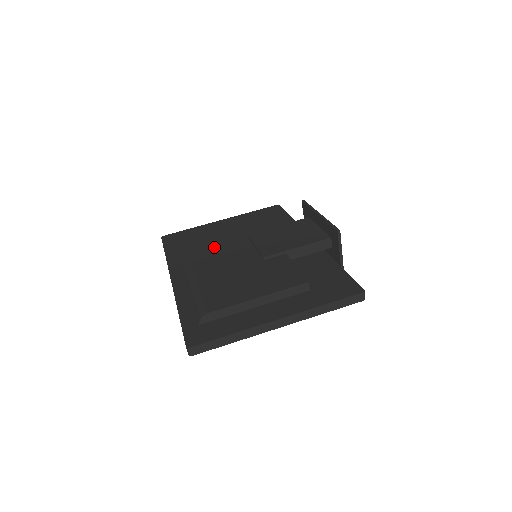
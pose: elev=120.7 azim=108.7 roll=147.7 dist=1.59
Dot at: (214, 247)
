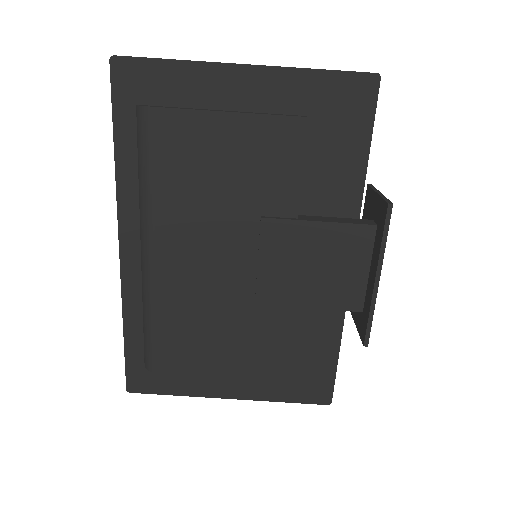
Dot at: (197, 217)
